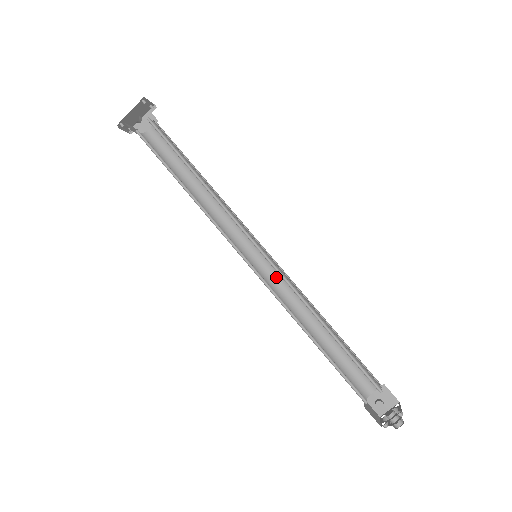
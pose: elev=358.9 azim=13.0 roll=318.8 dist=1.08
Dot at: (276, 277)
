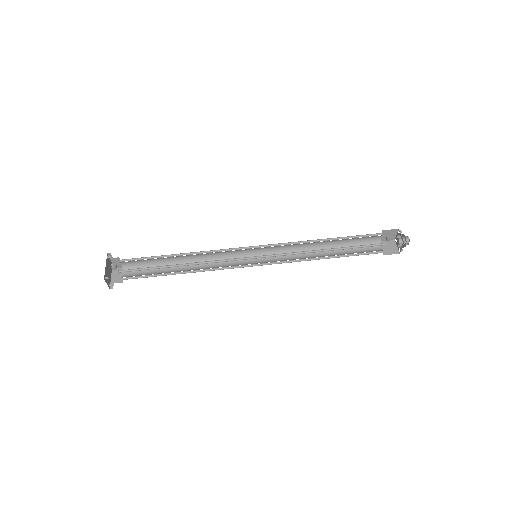
Dot at: (277, 258)
